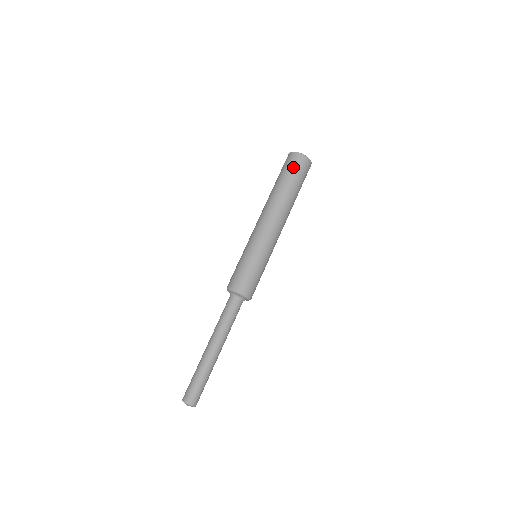
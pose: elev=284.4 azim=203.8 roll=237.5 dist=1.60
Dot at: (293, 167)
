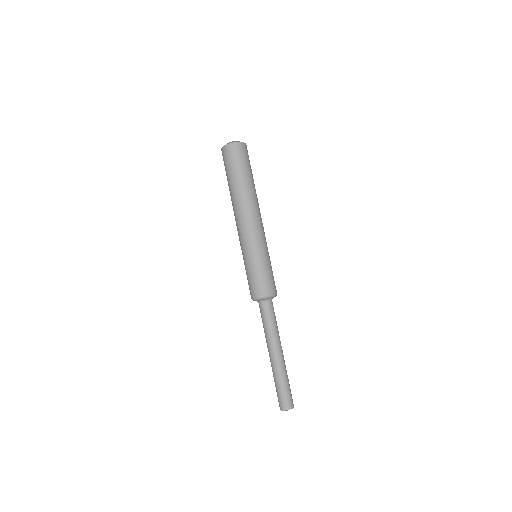
Dot at: (225, 164)
